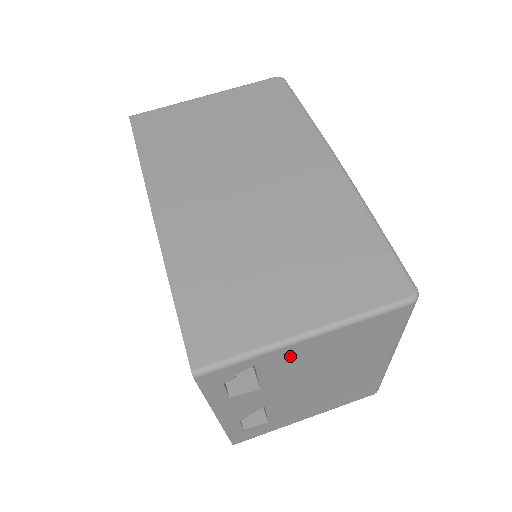
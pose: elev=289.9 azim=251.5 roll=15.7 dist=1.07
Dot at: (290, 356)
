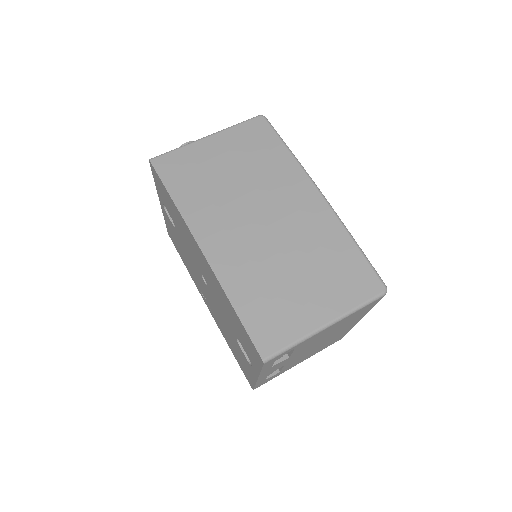
Dot at: (314, 338)
